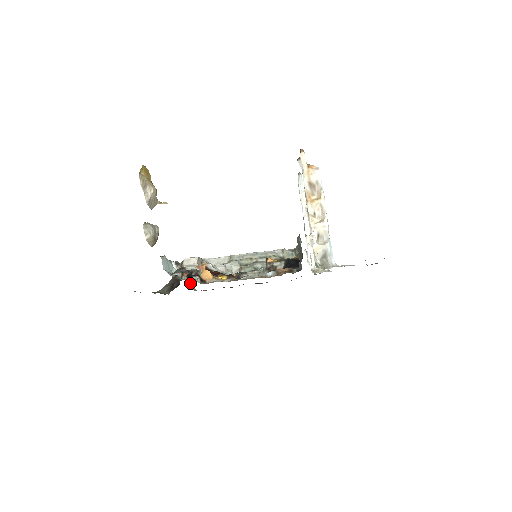
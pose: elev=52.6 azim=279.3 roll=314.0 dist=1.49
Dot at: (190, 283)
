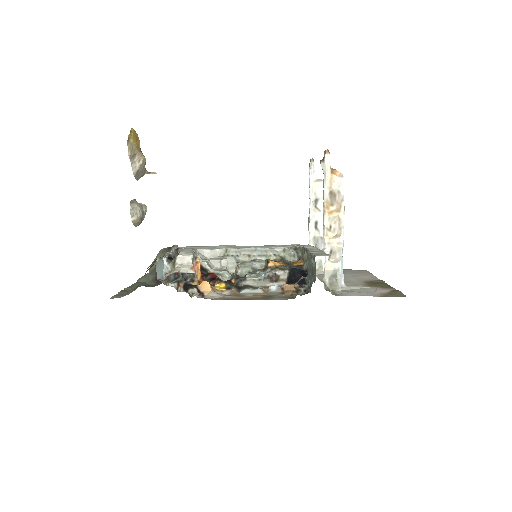
Dot at: occluded
